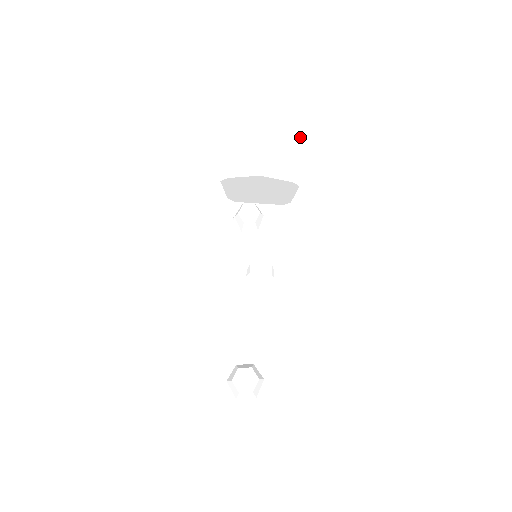
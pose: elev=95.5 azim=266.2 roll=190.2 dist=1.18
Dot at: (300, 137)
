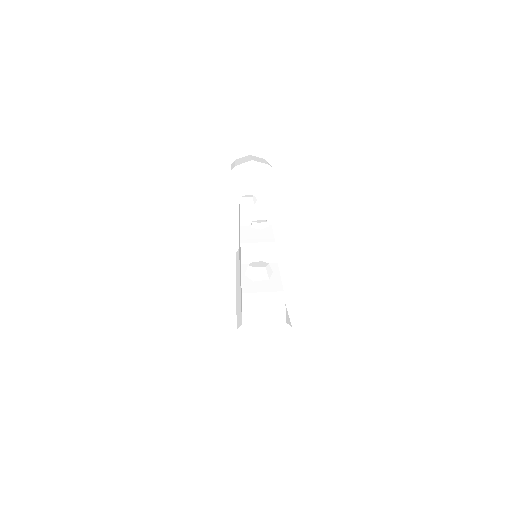
Dot at: occluded
